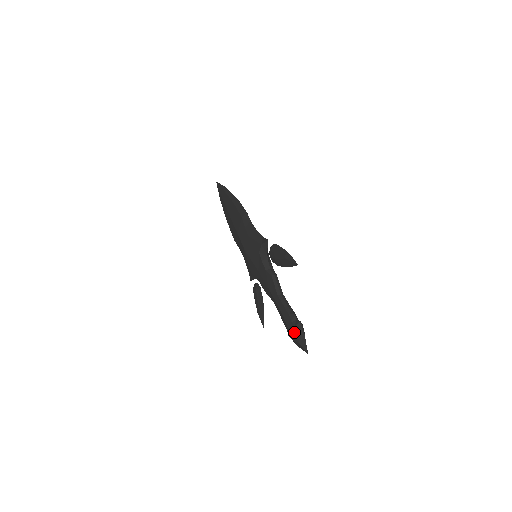
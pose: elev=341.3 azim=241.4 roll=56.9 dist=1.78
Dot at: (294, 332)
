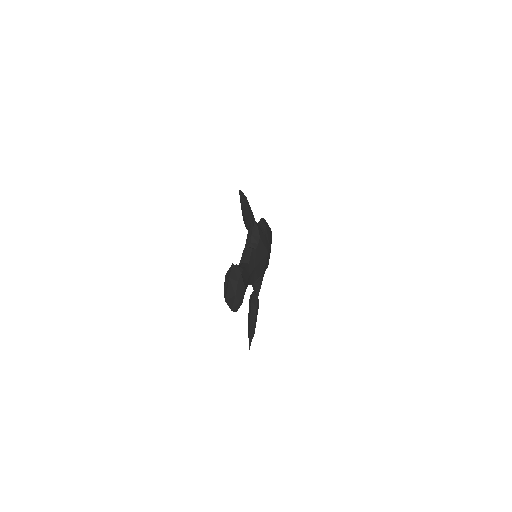
Dot at: (224, 283)
